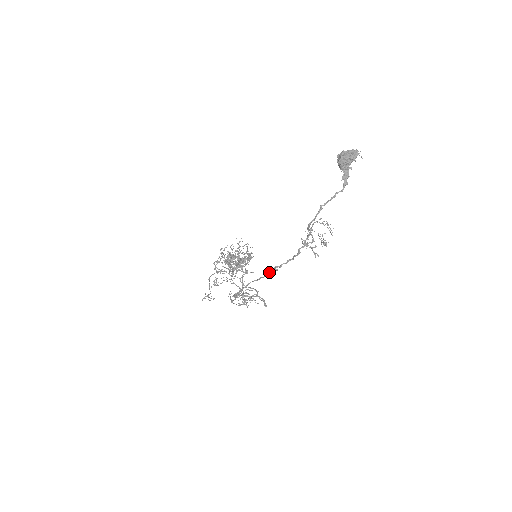
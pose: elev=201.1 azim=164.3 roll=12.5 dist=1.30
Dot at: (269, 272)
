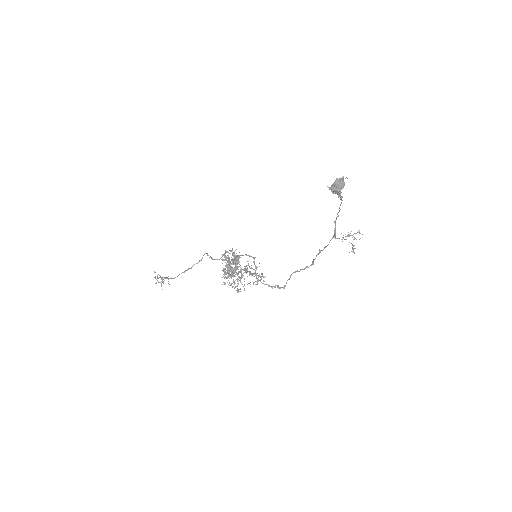
Dot at: (308, 267)
